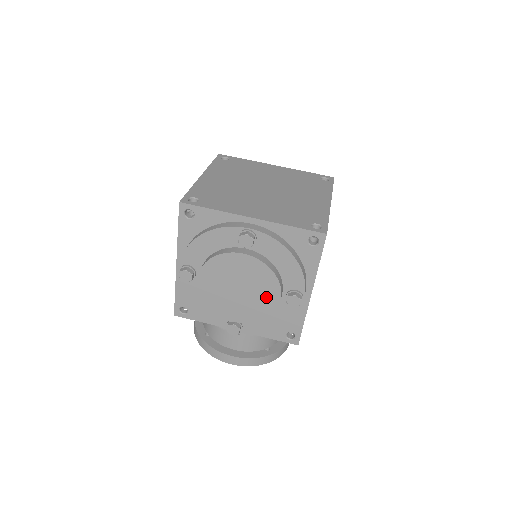
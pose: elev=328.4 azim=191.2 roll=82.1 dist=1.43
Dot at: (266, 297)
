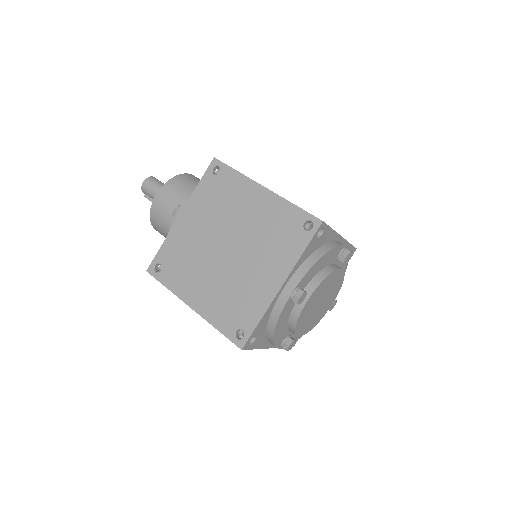
Dot at: (335, 281)
